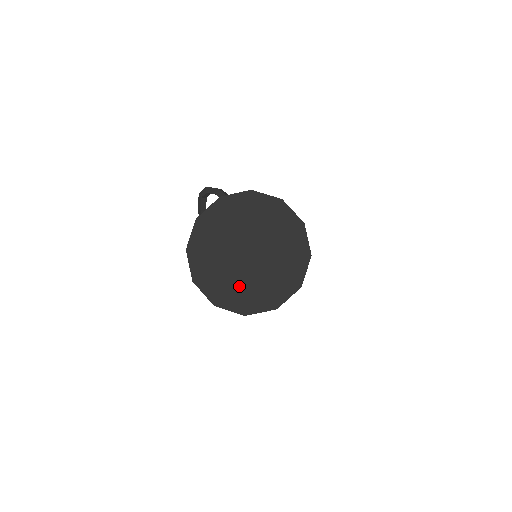
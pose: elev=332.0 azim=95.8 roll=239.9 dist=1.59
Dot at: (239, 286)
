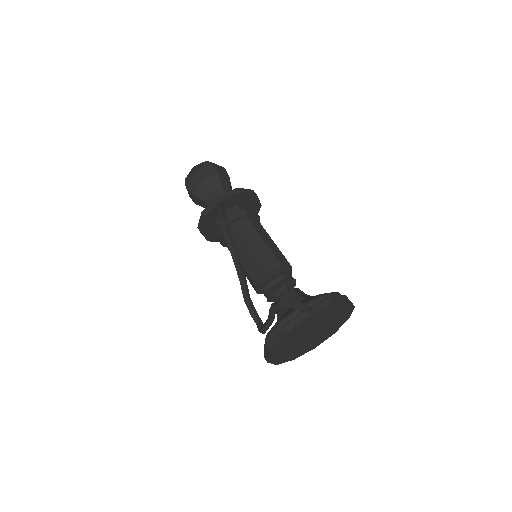
Dot at: (298, 350)
